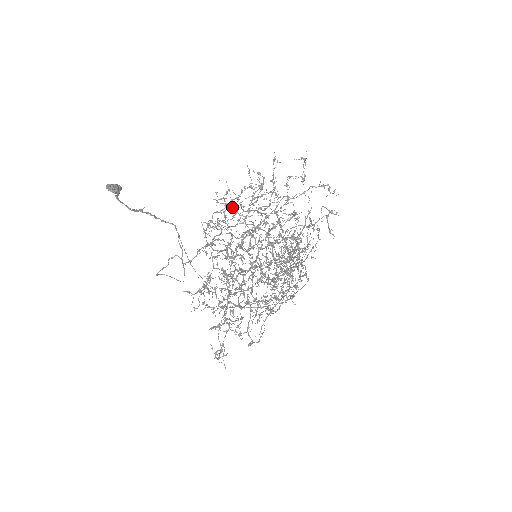
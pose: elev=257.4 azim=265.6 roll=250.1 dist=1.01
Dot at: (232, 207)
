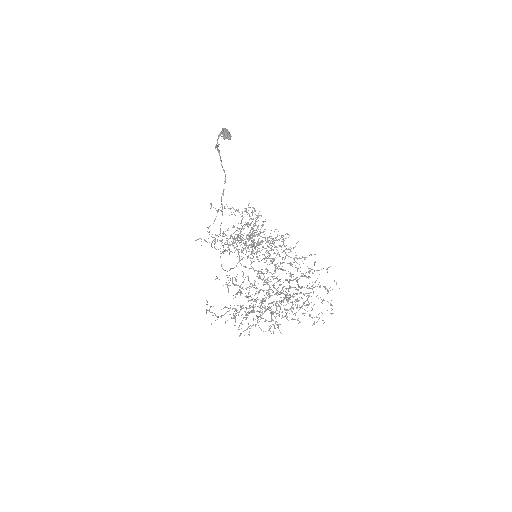
Dot at: occluded
